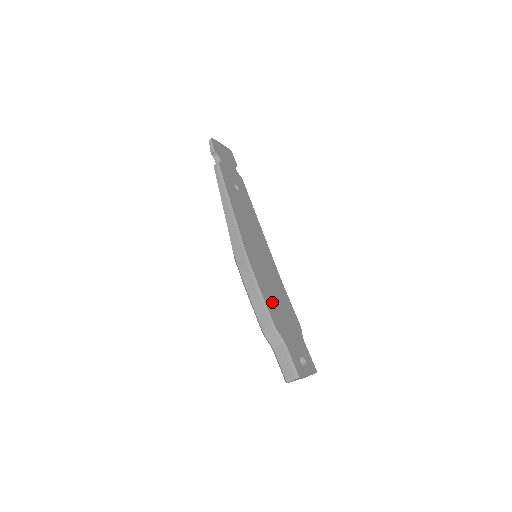
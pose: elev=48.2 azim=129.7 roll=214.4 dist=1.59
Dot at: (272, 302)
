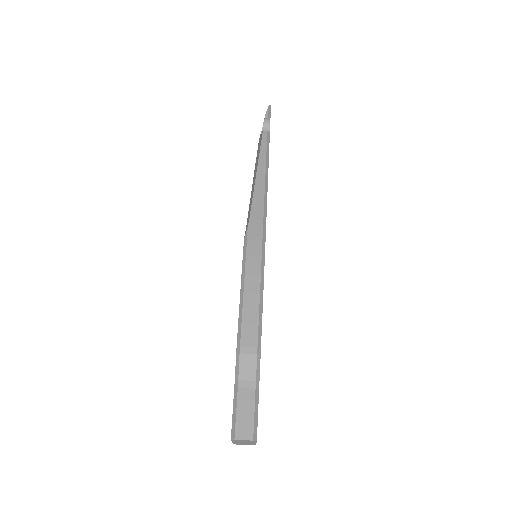
Dot at: occluded
